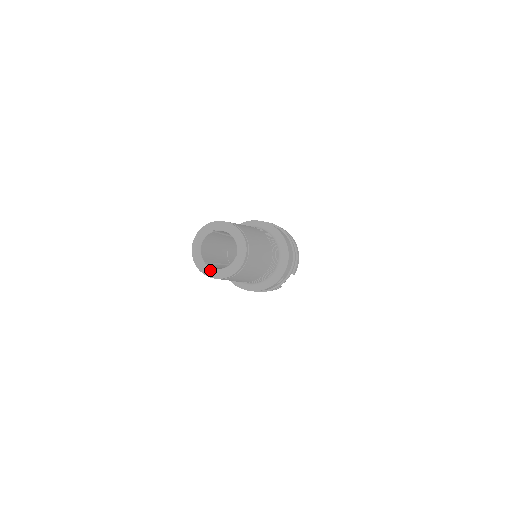
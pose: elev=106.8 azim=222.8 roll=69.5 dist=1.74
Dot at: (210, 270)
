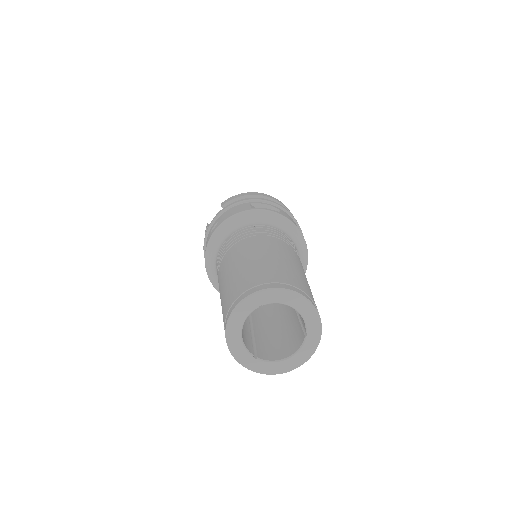
Dot at: (265, 365)
